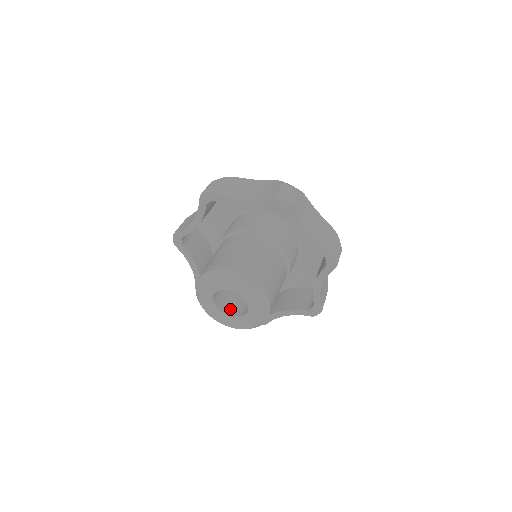
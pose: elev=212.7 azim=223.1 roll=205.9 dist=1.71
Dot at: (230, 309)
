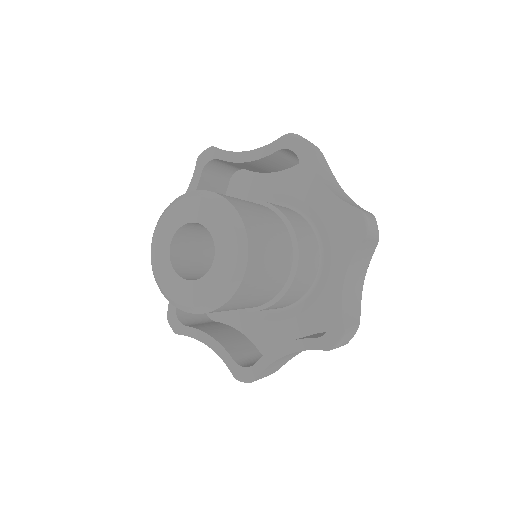
Dot at: occluded
